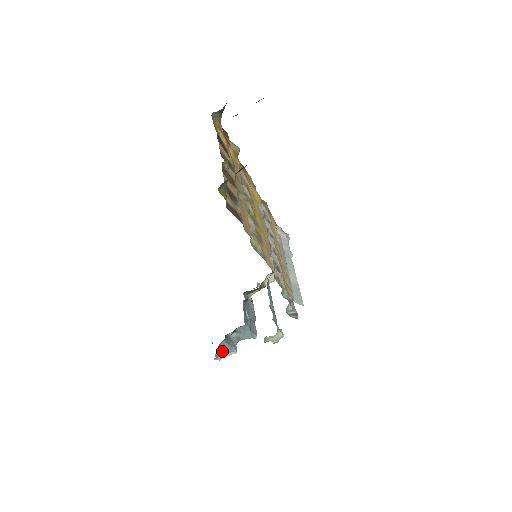
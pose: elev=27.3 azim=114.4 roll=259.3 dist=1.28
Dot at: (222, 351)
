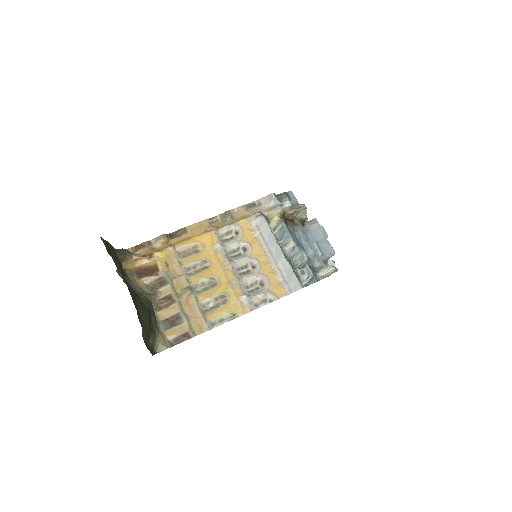
Dot at: occluded
